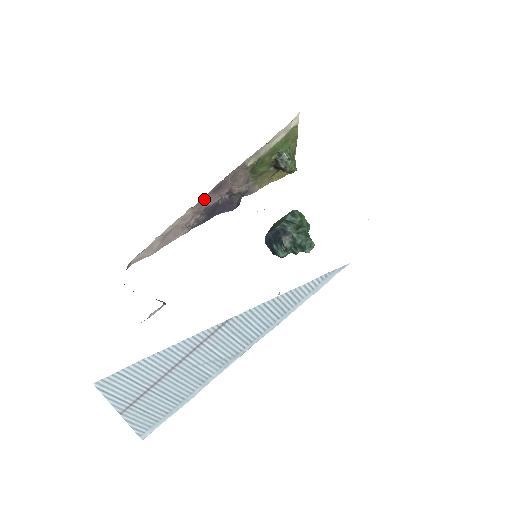
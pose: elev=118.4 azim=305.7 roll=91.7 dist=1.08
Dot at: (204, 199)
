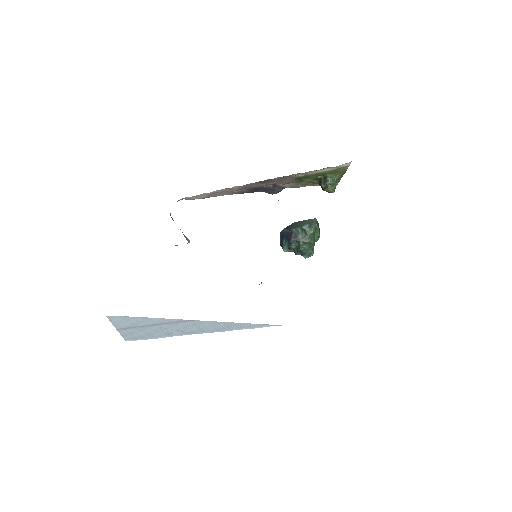
Dot at: (251, 184)
